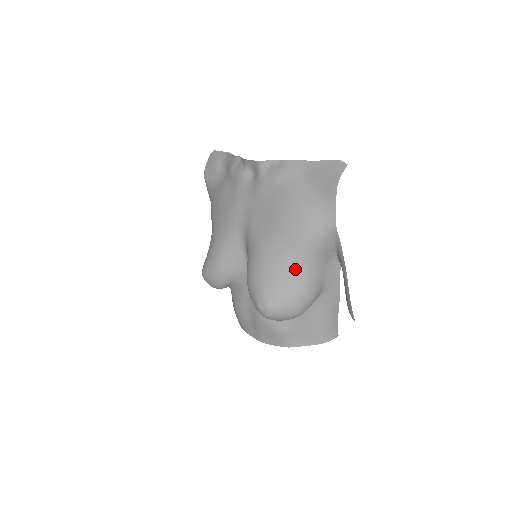
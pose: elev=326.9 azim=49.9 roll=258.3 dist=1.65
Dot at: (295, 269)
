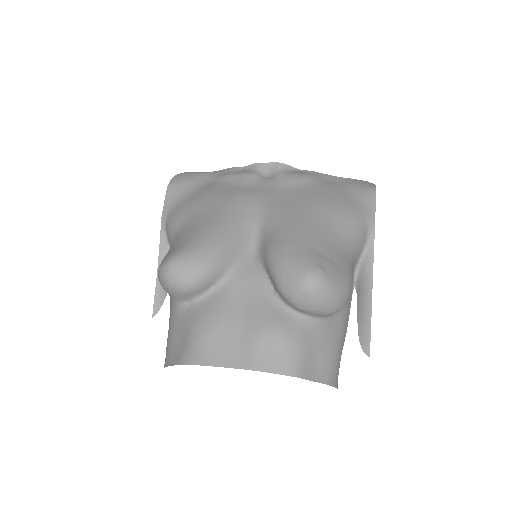
Dot at: (341, 248)
